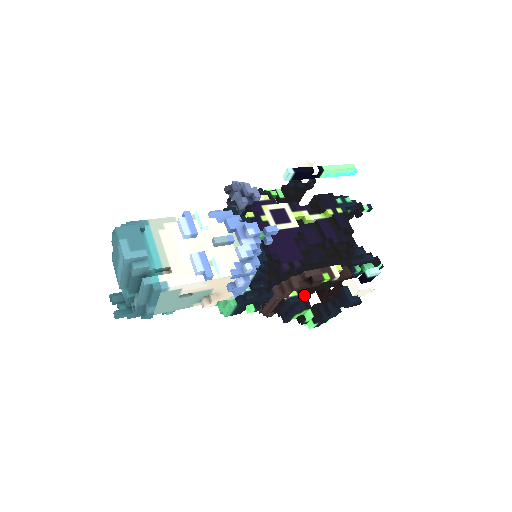
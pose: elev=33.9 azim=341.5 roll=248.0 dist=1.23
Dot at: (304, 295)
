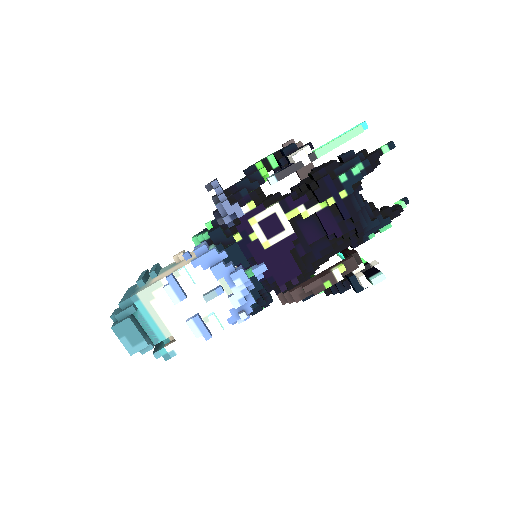
Dot at: occluded
